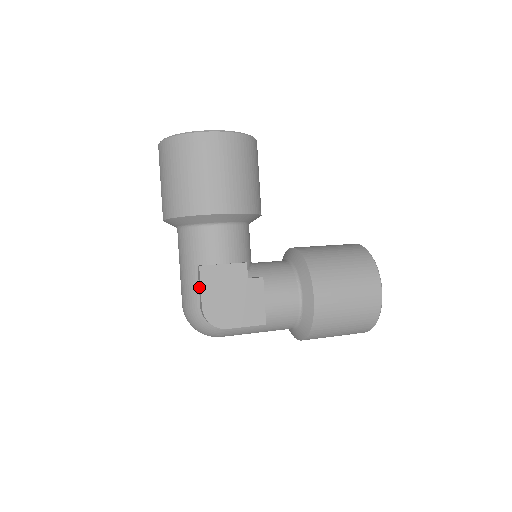
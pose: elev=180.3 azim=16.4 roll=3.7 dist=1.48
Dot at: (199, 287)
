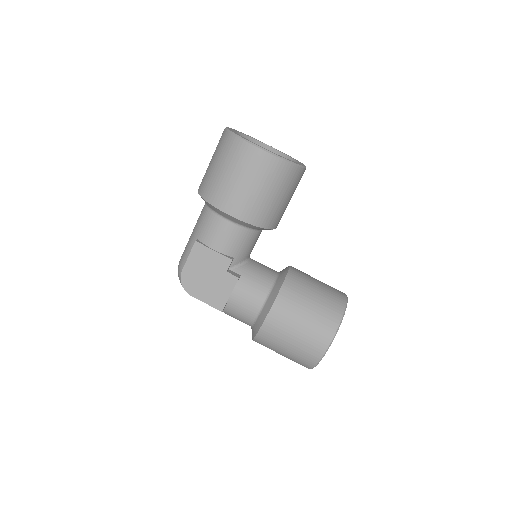
Dot at: occluded
